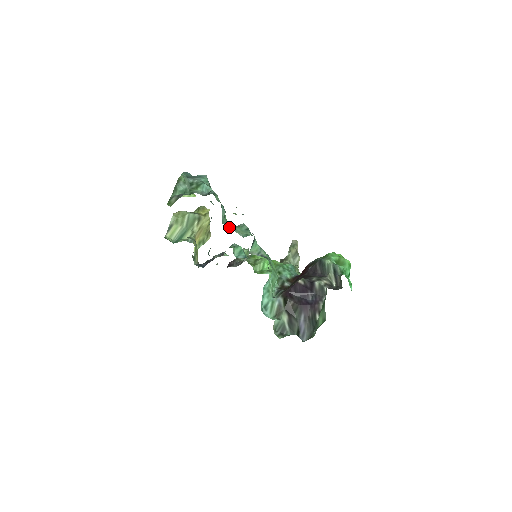
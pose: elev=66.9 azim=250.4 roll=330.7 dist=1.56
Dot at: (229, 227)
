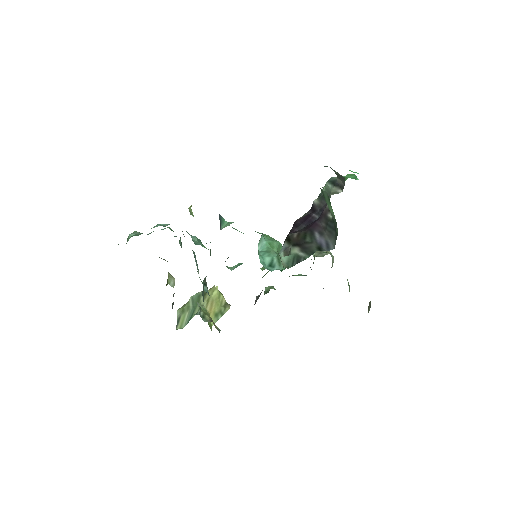
Dot at: occluded
